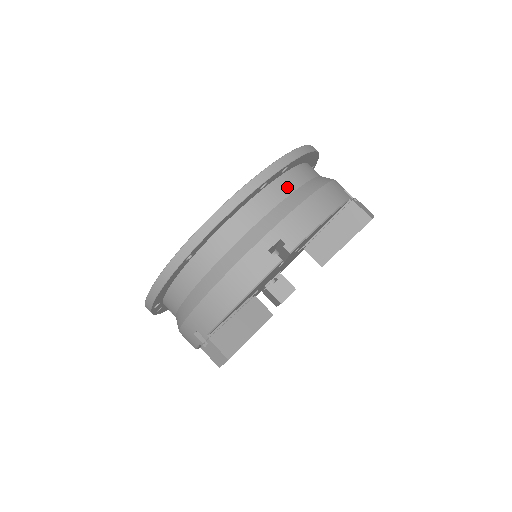
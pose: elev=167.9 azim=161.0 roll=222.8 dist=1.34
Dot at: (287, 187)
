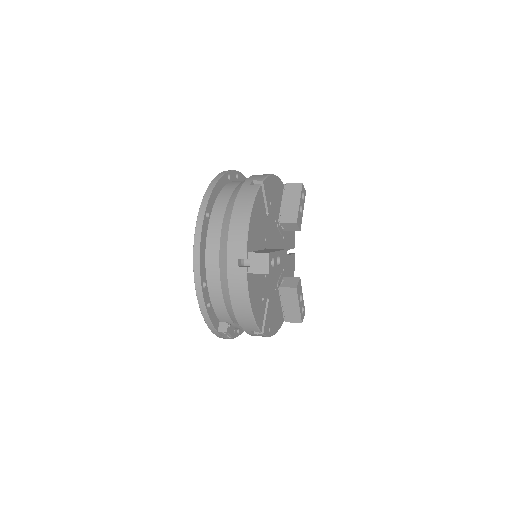
Dot at: occluded
